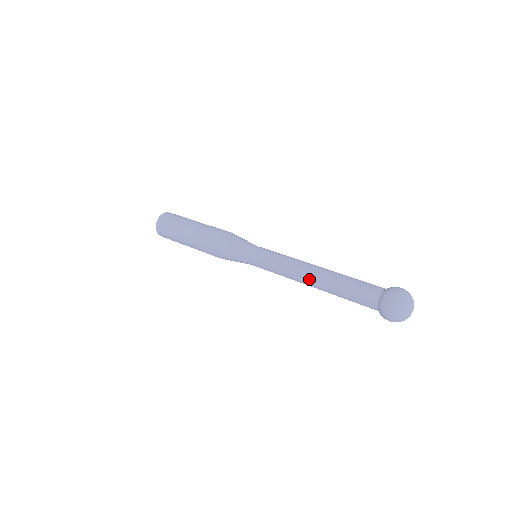
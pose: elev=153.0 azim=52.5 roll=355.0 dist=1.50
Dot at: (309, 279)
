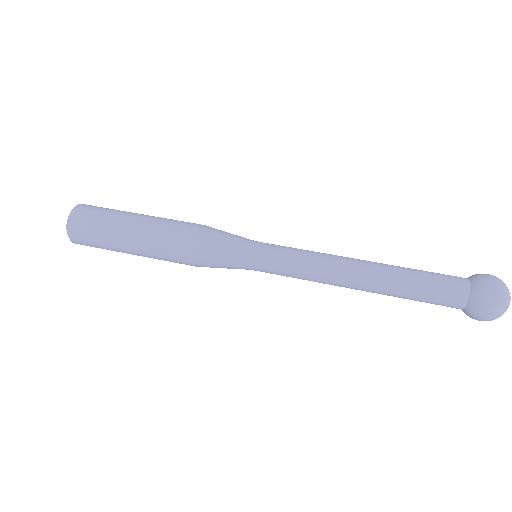
Dot at: (356, 285)
